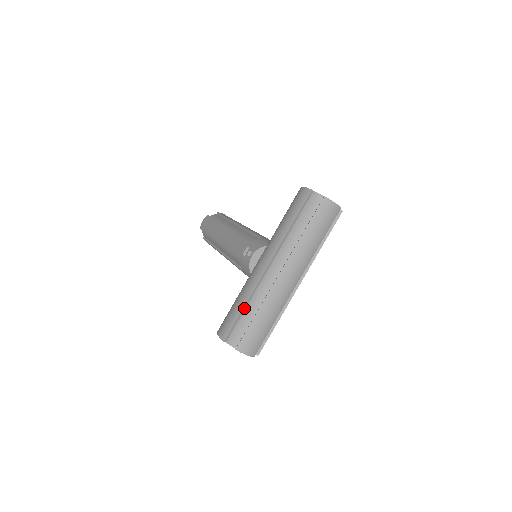
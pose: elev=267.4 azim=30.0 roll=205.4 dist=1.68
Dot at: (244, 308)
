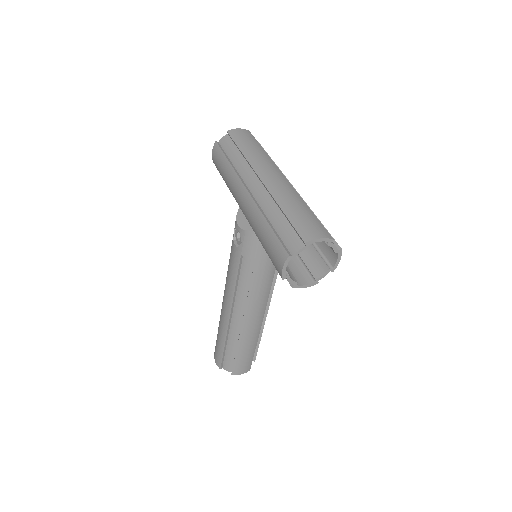
Dot at: (269, 224)
